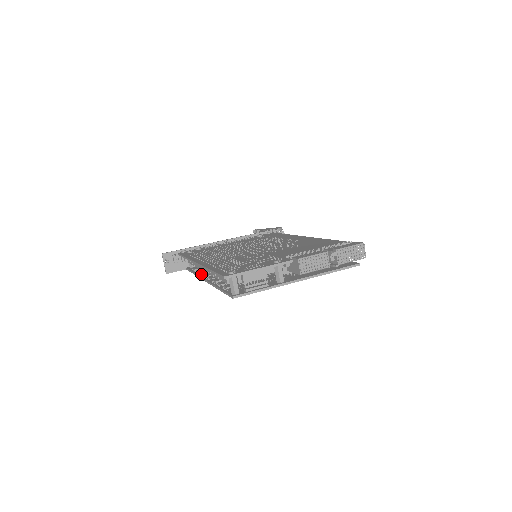
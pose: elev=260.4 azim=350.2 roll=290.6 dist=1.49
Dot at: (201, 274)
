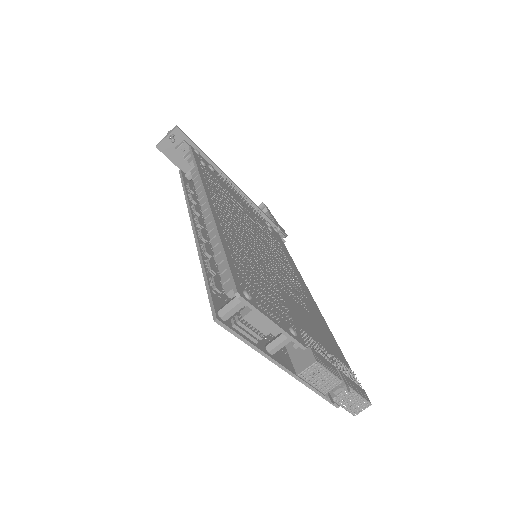
Dot at: (194, 209)
